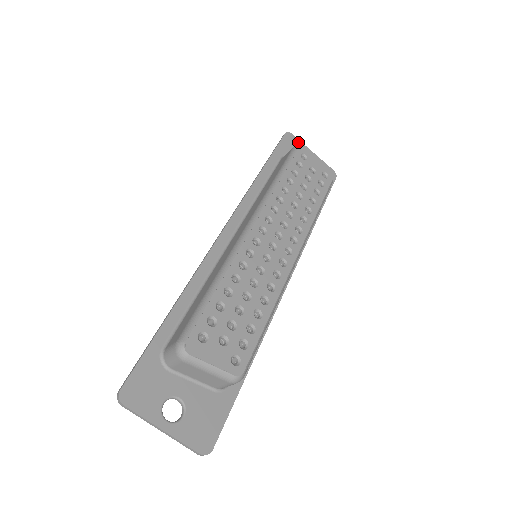
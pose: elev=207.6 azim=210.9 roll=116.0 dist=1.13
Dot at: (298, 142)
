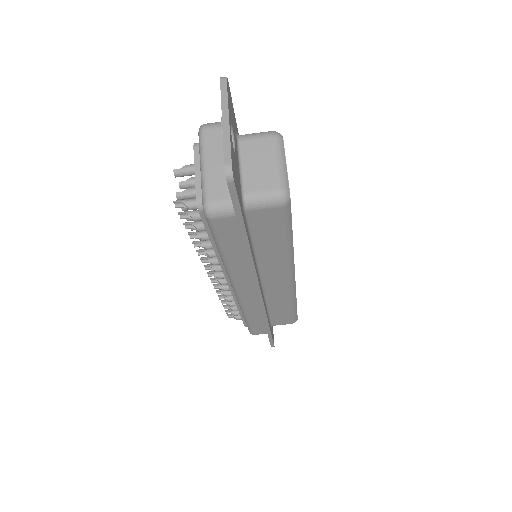
Dot at: occluded
